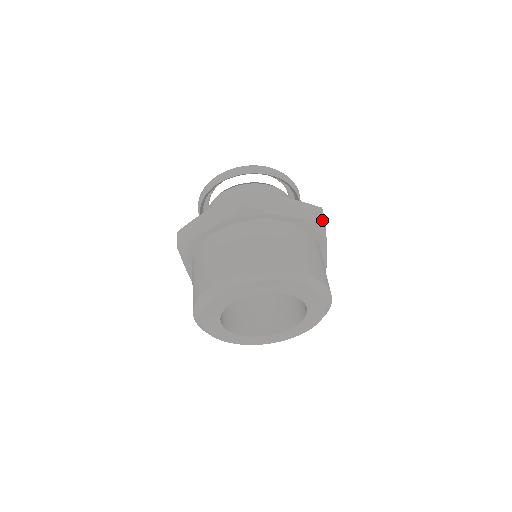
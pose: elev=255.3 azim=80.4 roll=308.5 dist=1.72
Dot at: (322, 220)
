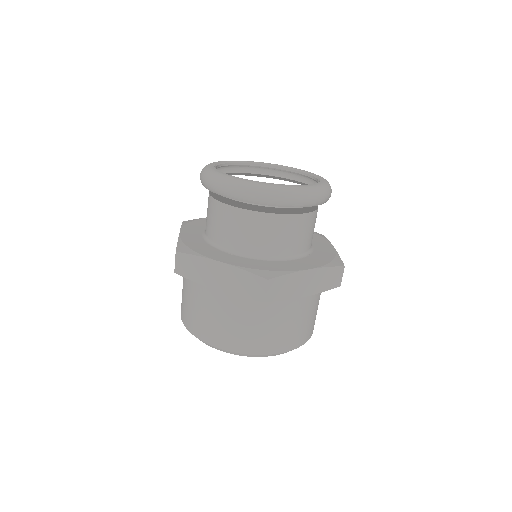
Dot at: (338, 285)
